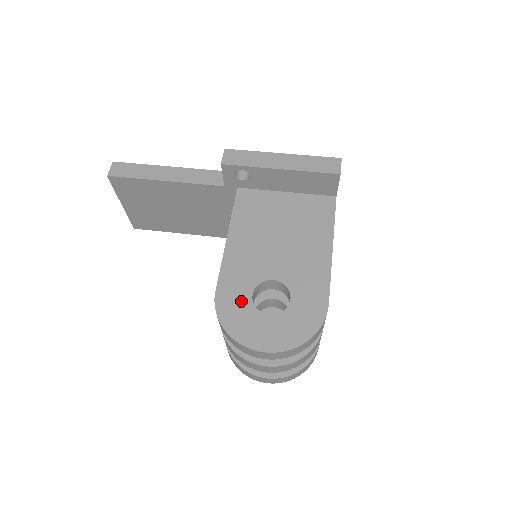
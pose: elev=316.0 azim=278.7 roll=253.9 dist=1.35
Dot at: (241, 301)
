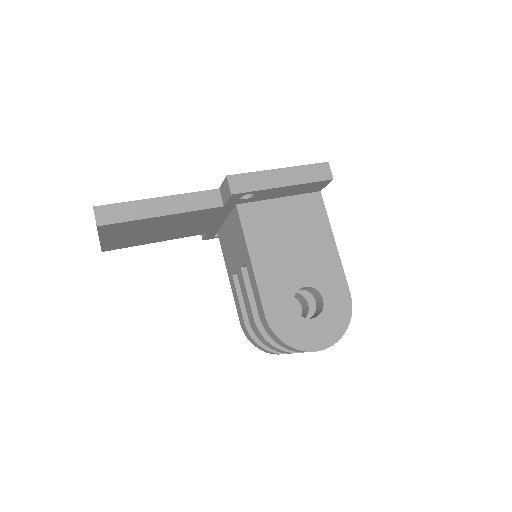
Dot at: (288, 315)
